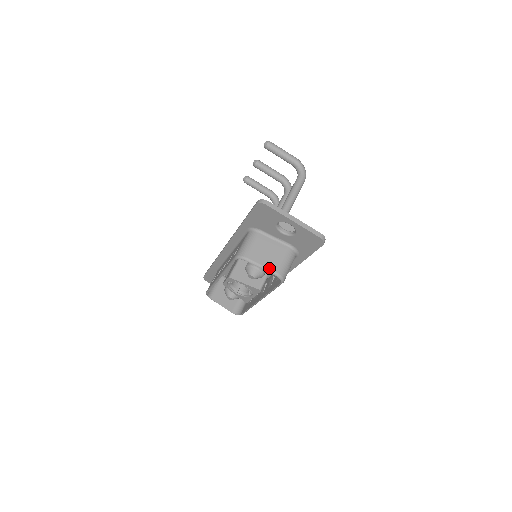
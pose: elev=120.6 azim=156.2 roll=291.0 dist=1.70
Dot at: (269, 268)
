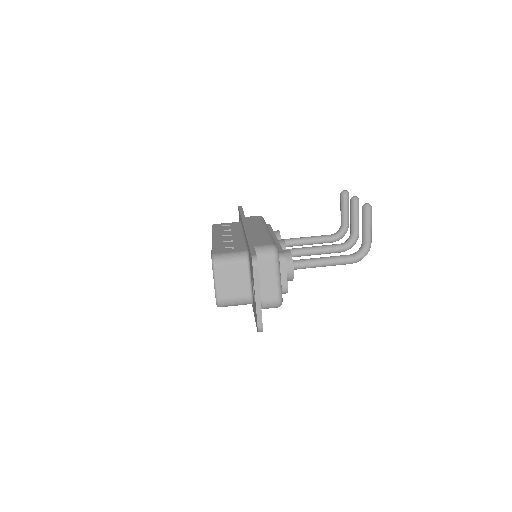
Dot at: (218, 291)
